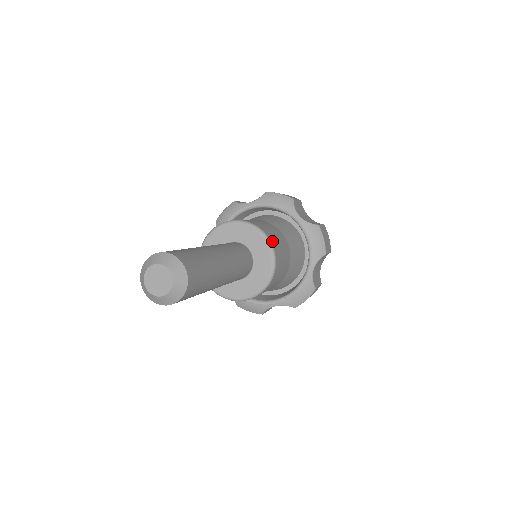
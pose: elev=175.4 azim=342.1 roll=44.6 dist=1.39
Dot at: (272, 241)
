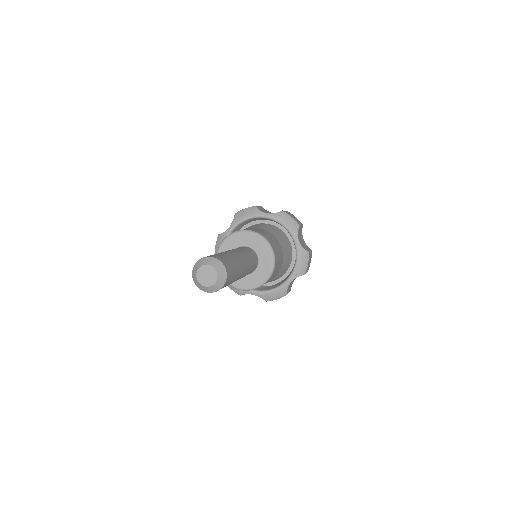
Dot at: (259, 233)
